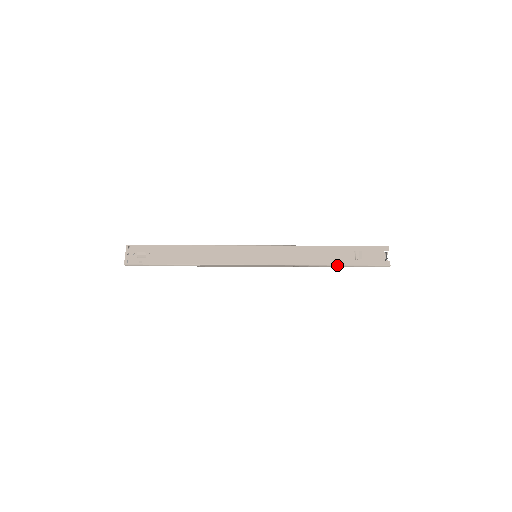
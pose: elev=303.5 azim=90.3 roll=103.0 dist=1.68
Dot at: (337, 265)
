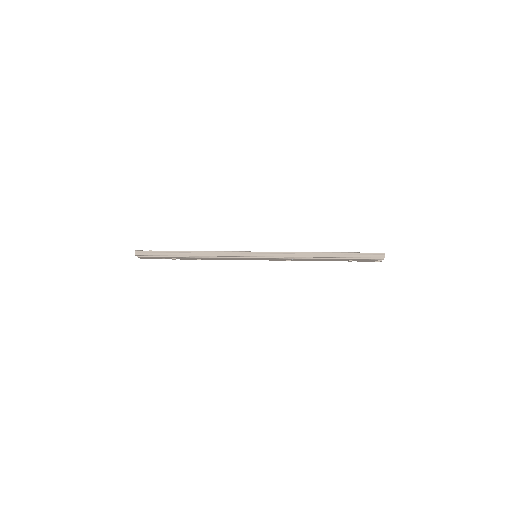
Dot at: (332, 252)
